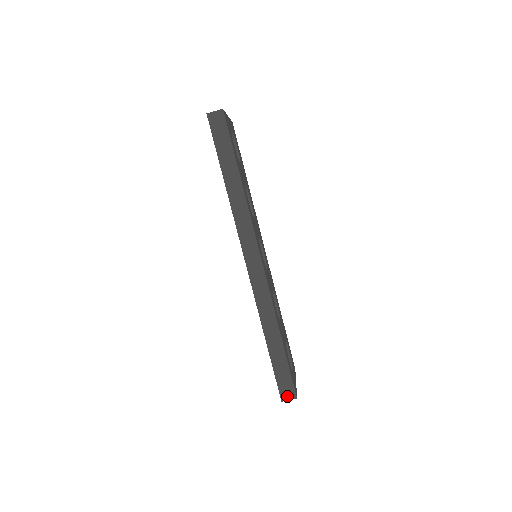
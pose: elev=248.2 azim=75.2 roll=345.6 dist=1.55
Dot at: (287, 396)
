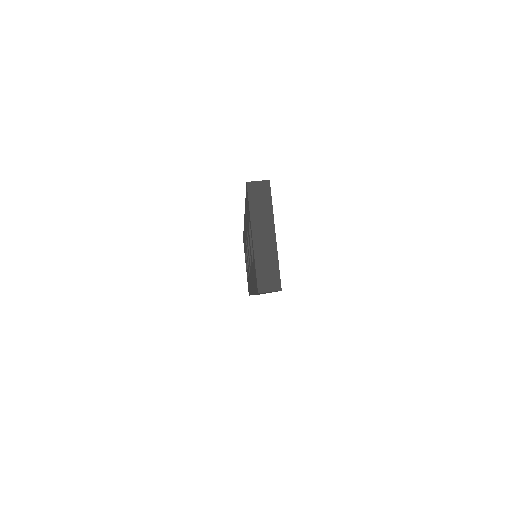
Dot at: (256, 183)
